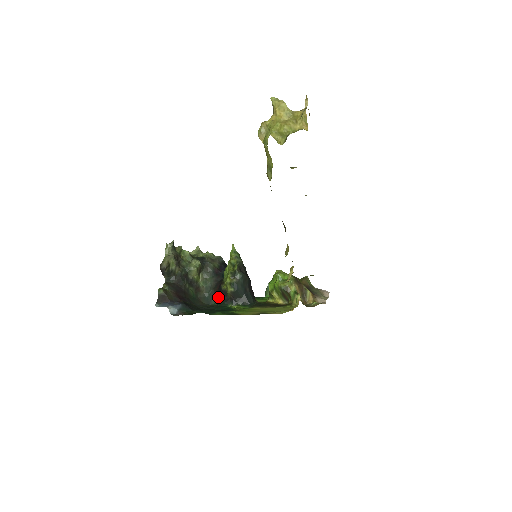
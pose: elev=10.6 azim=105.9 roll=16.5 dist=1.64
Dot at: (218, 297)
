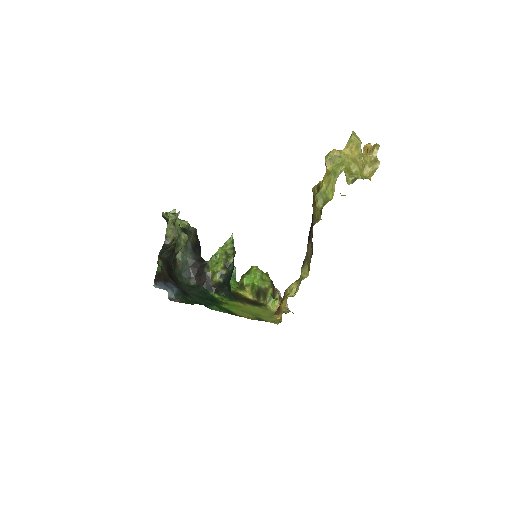
Dot at: (194, 277)
